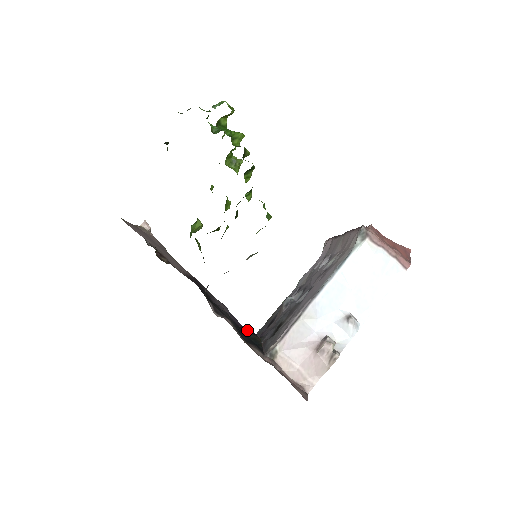
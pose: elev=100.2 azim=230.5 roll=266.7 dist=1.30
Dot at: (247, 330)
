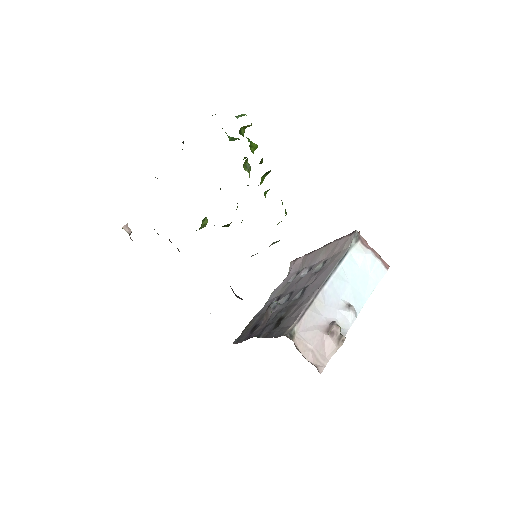
Dot at: occluded
